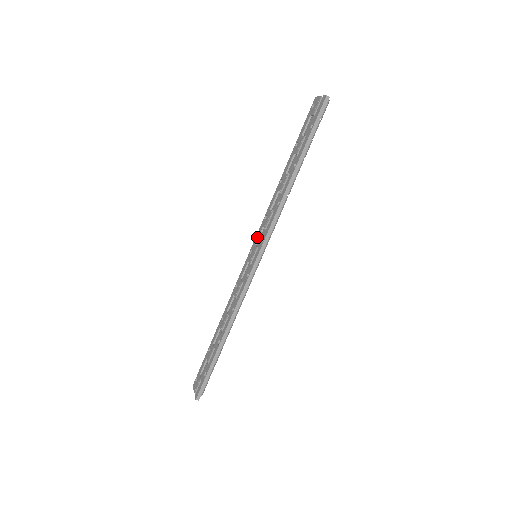
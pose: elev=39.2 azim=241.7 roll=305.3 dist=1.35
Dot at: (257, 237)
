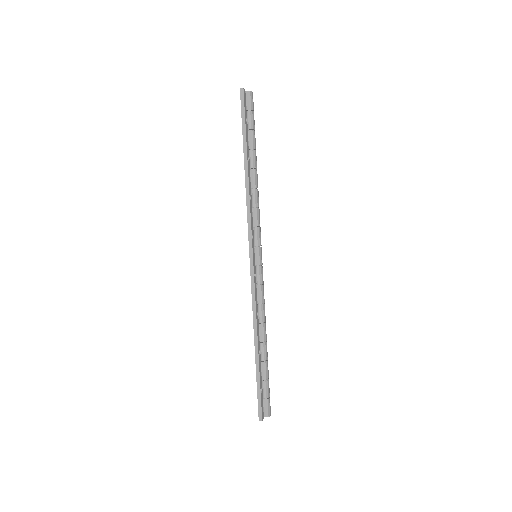
Dot at: occluded
